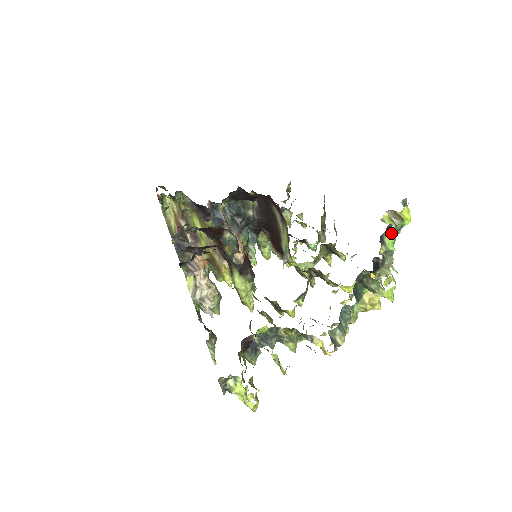
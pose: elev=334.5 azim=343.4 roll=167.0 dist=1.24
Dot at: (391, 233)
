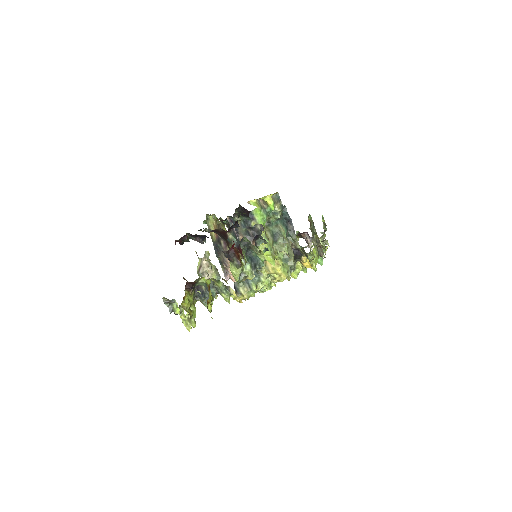
Dot at: (258, 213)
